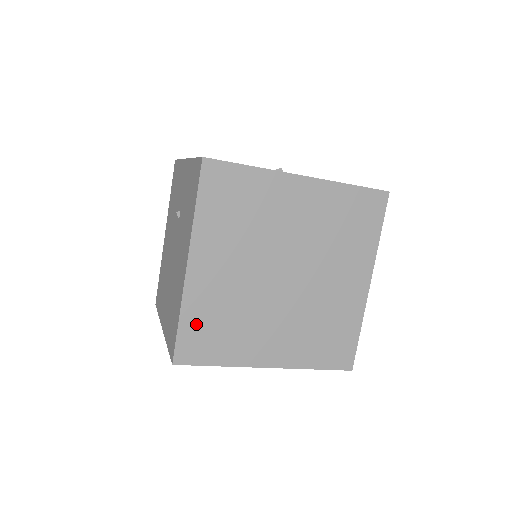
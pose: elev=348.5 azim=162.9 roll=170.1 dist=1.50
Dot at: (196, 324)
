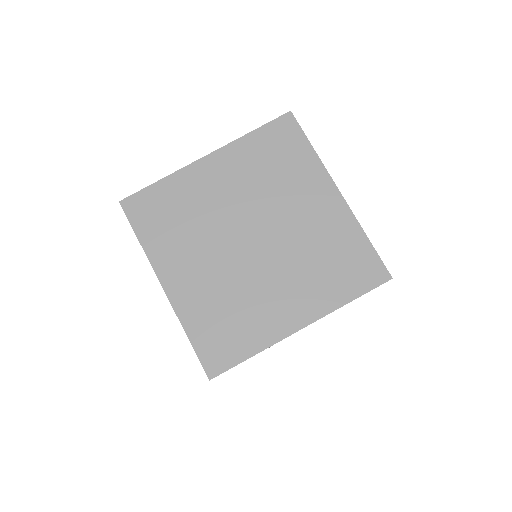
Dot at: (164, 196)
